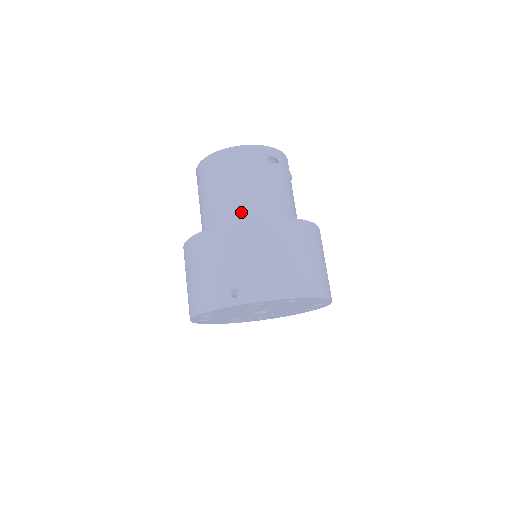
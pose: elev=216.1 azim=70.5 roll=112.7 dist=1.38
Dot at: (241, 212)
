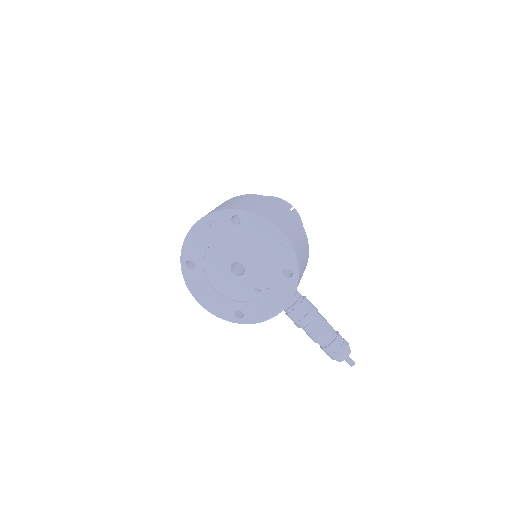
Dot at: occluded
